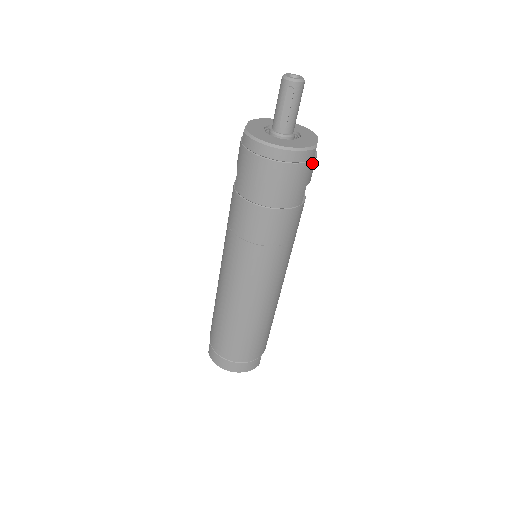
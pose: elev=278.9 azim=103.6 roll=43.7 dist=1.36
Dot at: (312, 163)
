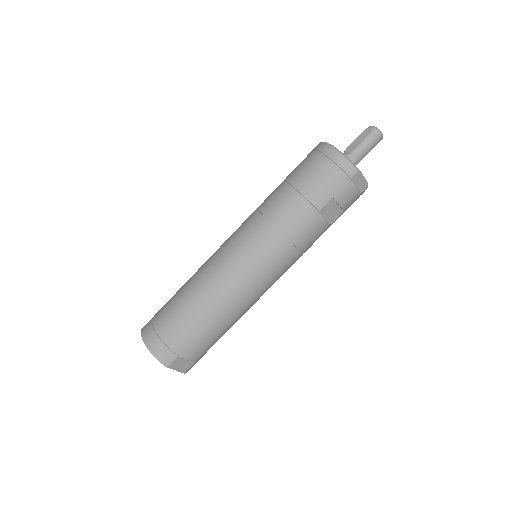
Dot at: (348, 182)
